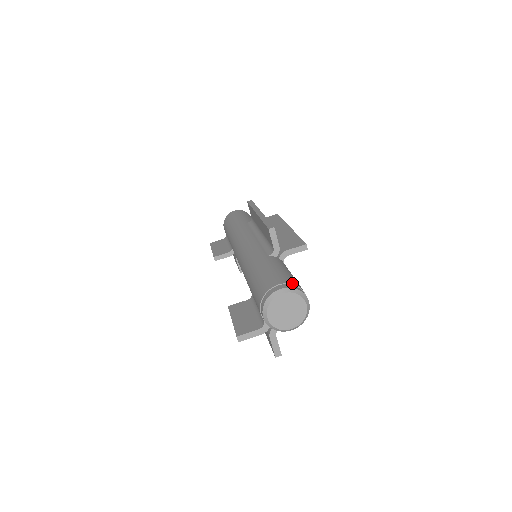
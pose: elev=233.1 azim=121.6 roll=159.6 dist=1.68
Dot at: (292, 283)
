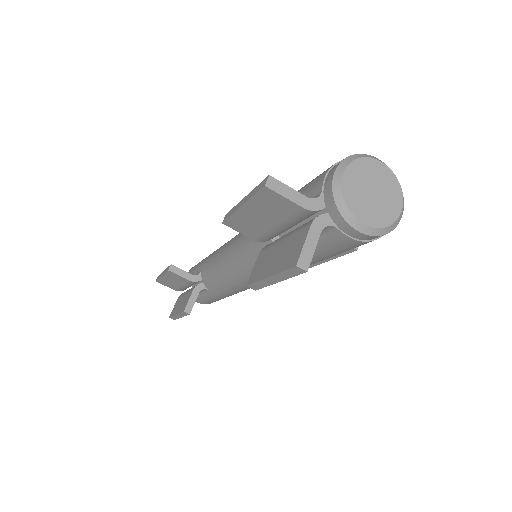
Dot at: occluded
